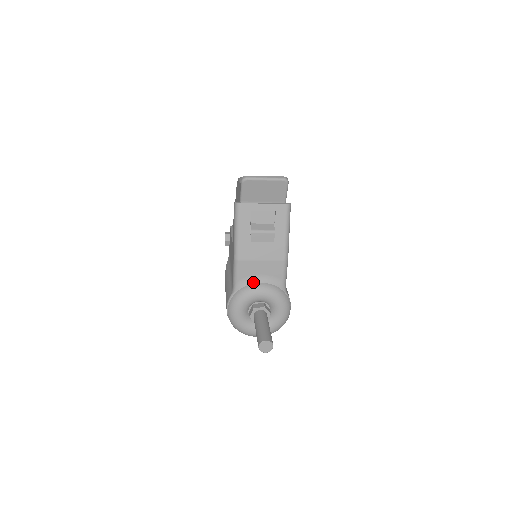
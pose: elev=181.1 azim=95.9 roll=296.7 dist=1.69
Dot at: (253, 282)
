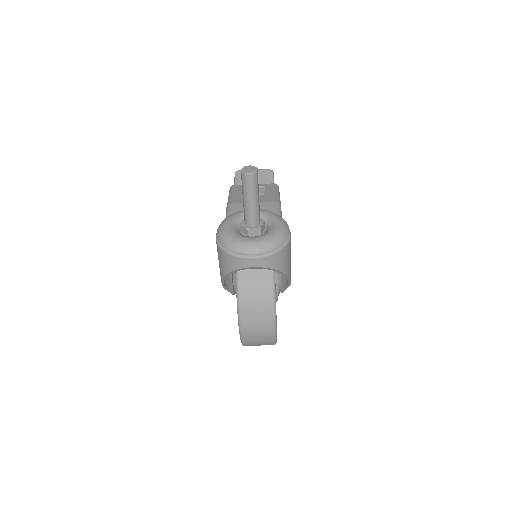
Dot at: occluded
